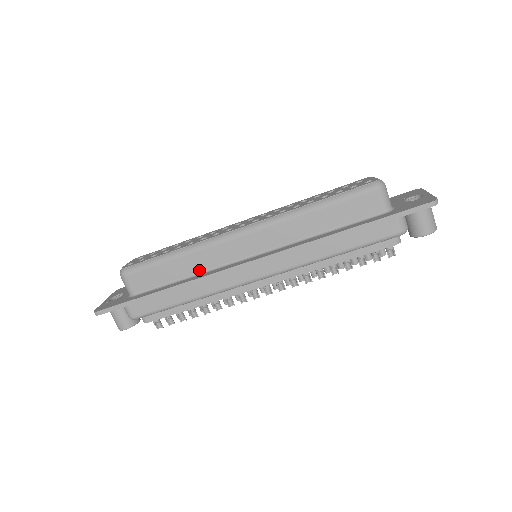
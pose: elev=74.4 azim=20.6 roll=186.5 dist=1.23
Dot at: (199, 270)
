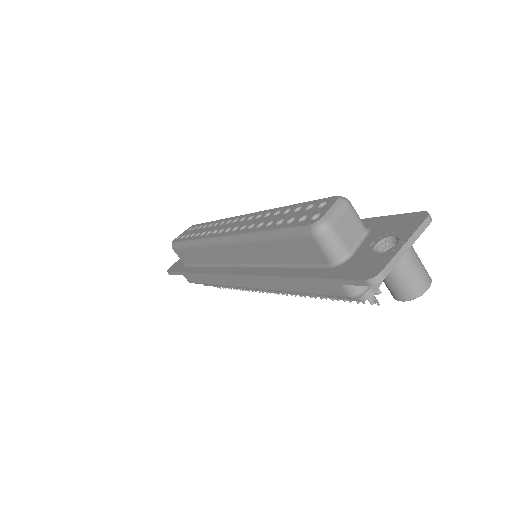
Dot at: (210, 262)
